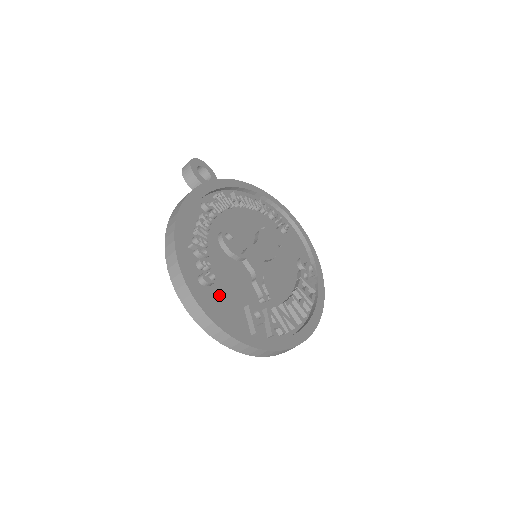
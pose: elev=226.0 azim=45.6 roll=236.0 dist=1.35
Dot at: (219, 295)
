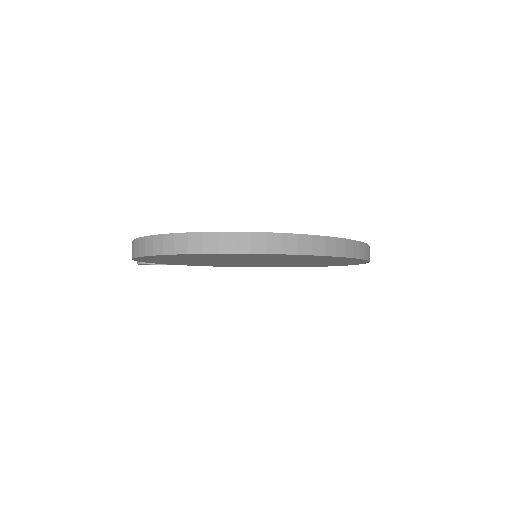
Dot at: occluded
